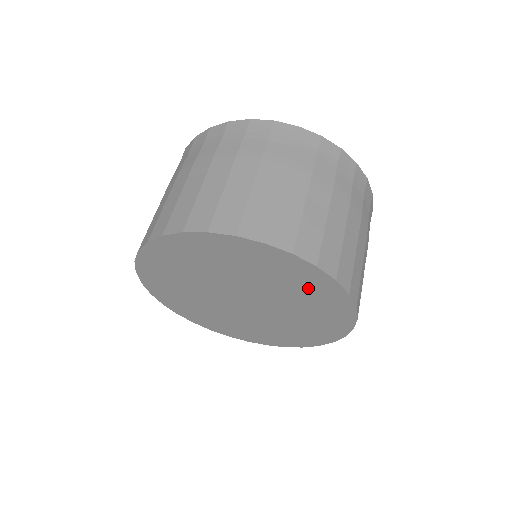
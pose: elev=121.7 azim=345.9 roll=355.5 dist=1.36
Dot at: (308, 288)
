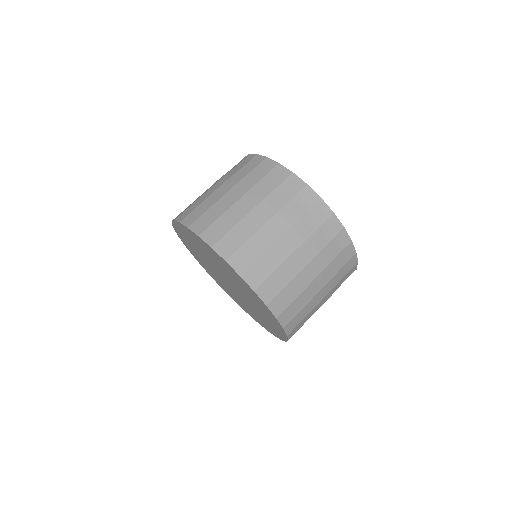
Dot at: (270, 325)
